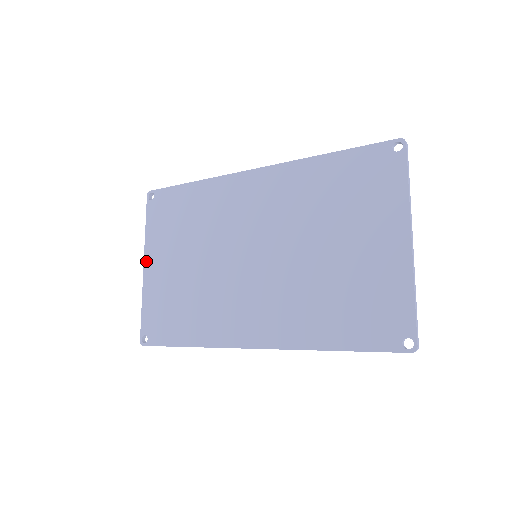
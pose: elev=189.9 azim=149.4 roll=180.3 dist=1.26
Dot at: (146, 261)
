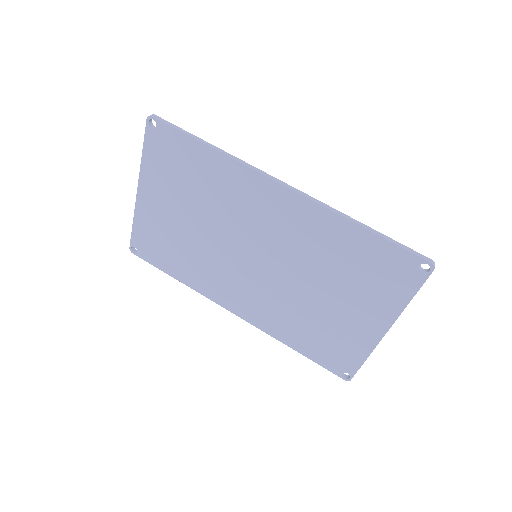
Dot at: (140, 188)
